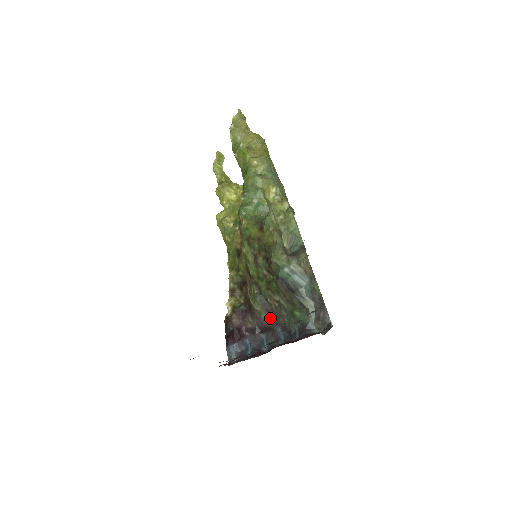
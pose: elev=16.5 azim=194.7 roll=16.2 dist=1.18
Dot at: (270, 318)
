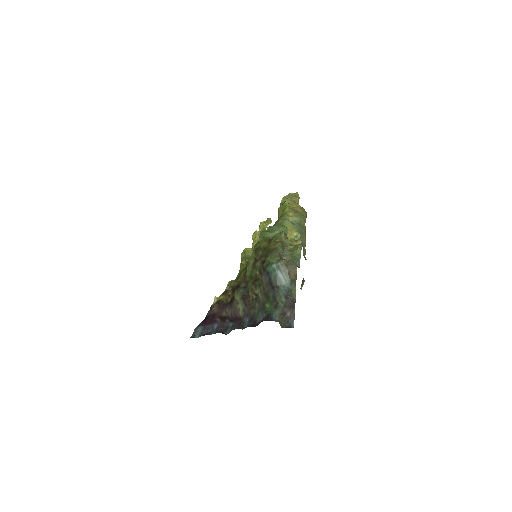
Dot at: (244, 308)
